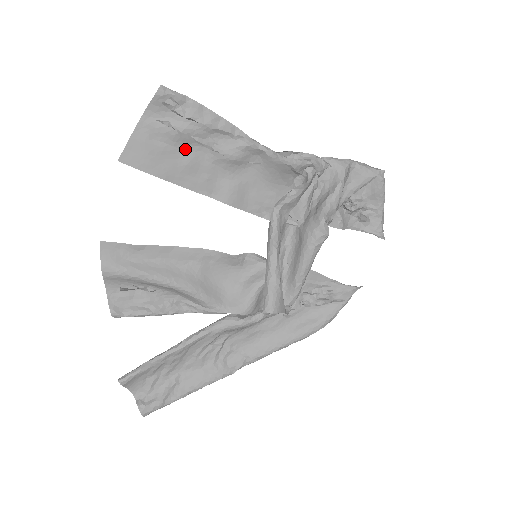
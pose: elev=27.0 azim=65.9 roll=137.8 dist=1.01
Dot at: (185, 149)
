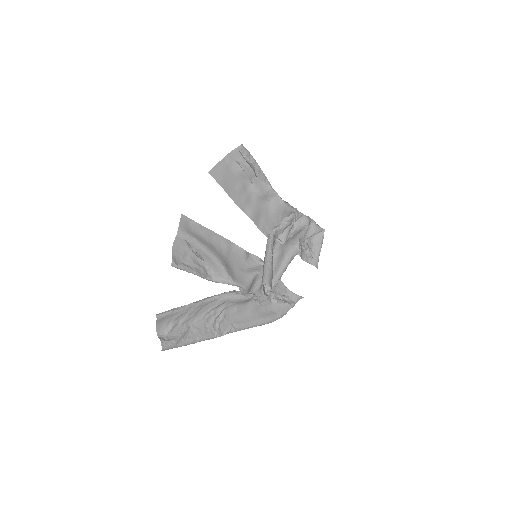
Dot at: (240, 180)
